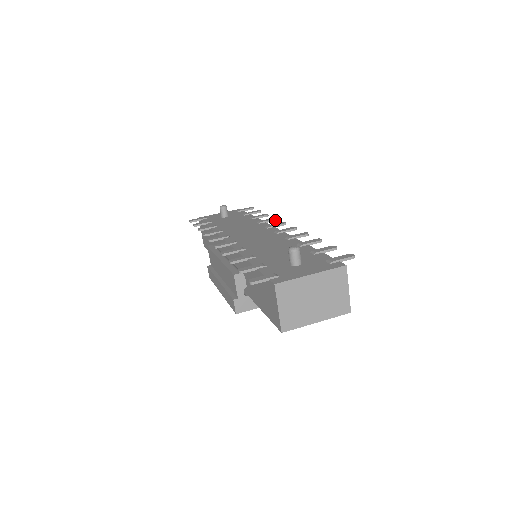
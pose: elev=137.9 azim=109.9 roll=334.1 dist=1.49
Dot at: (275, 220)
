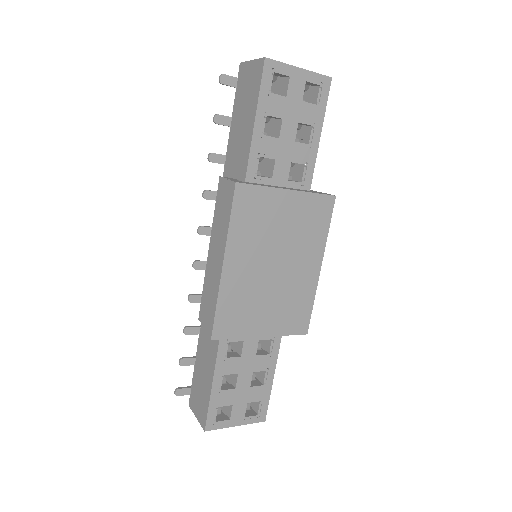
Dot at: occluded
